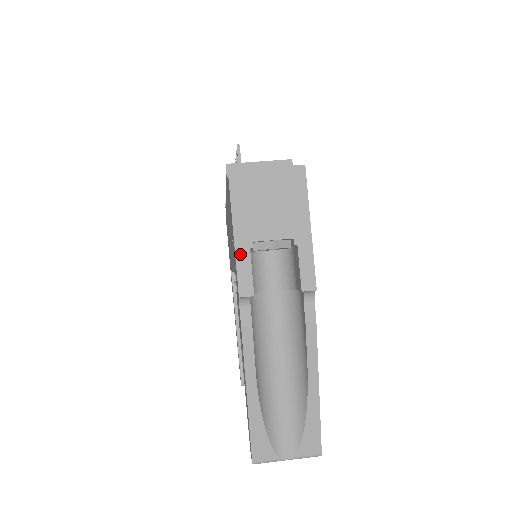
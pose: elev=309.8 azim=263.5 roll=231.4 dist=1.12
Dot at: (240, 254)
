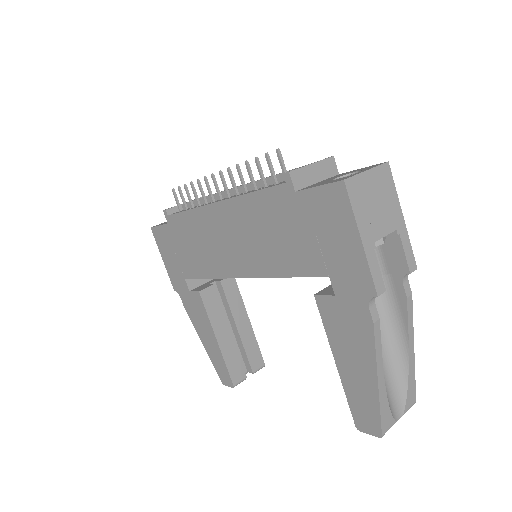
Dot at: (370, 257)
